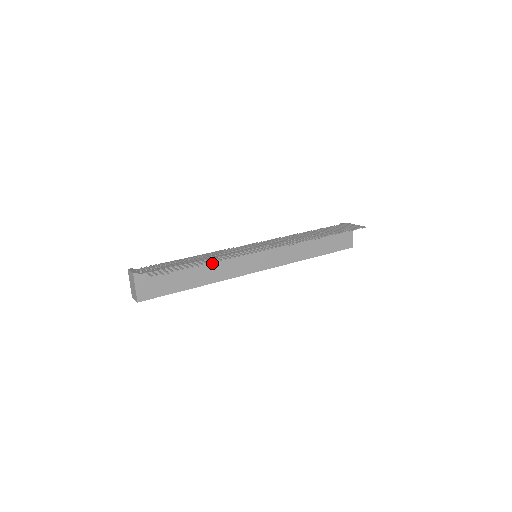
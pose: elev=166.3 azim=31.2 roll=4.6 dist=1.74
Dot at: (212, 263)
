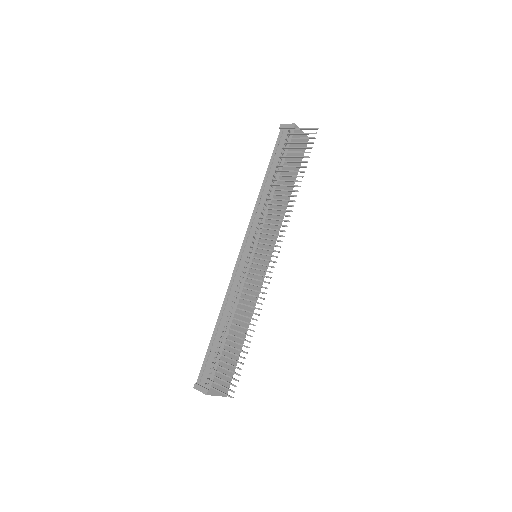
Dot at: (239, 311)
